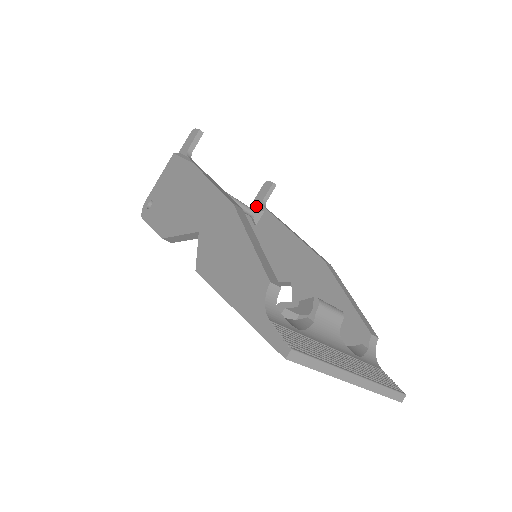
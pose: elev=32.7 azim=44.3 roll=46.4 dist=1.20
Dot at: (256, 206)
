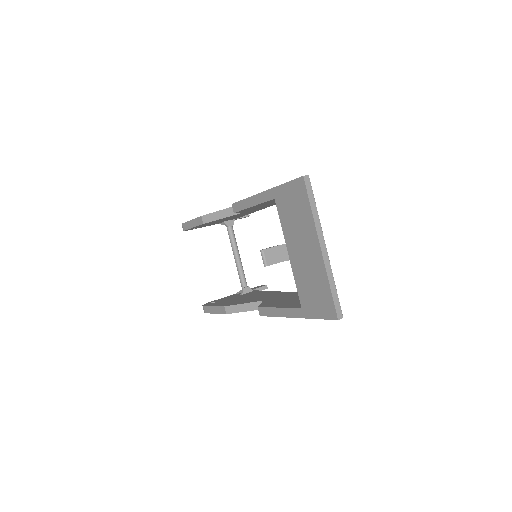
Dot at: occluded
